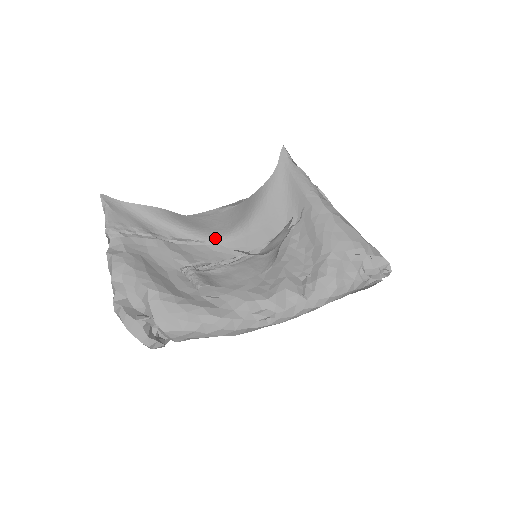
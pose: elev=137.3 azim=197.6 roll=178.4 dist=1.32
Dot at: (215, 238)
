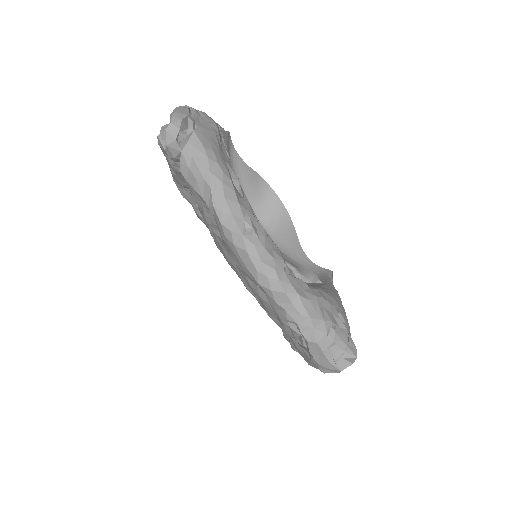
Dot at: occluded
